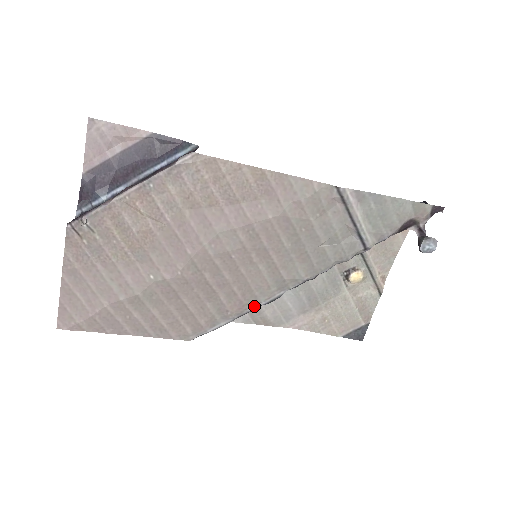
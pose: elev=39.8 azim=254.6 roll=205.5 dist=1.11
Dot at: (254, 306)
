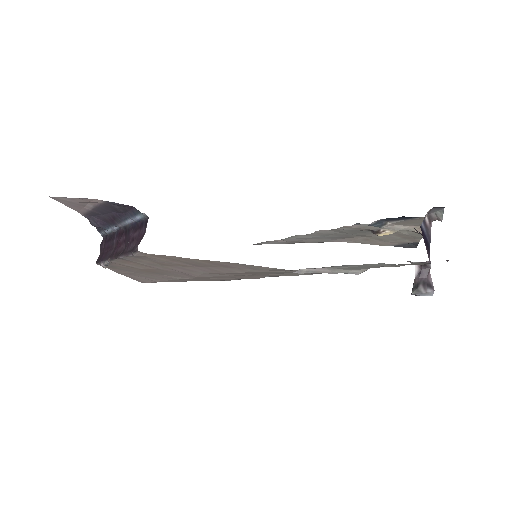
Dot at: occluded
